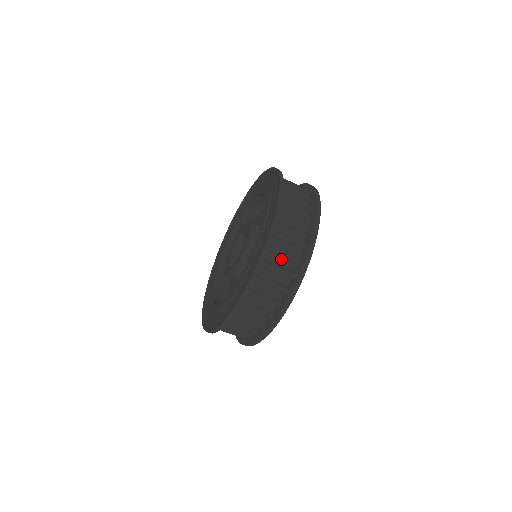
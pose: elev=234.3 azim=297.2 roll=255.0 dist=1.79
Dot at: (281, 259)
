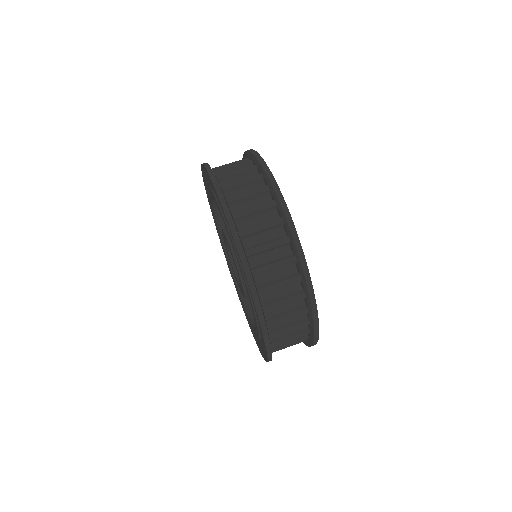
Dot at: (256, 217)
